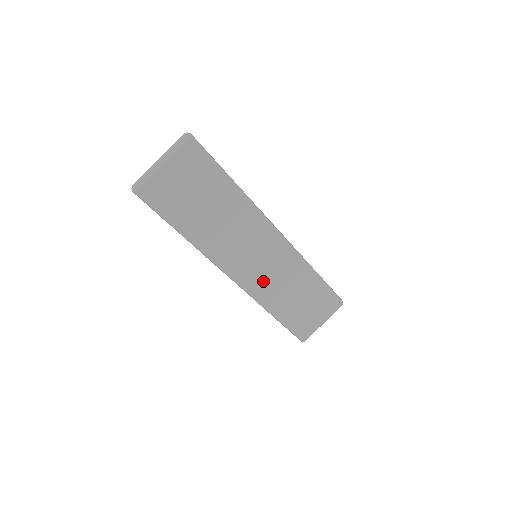
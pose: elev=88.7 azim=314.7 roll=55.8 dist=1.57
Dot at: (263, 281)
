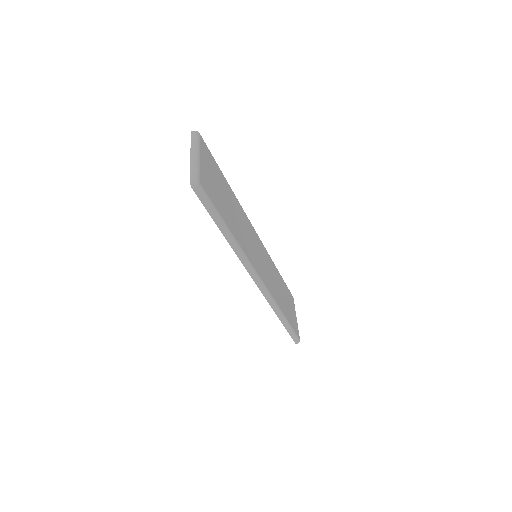
Dot at: (269, 280)
